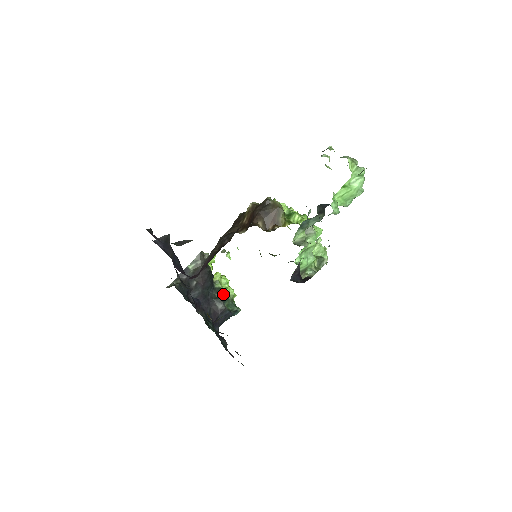
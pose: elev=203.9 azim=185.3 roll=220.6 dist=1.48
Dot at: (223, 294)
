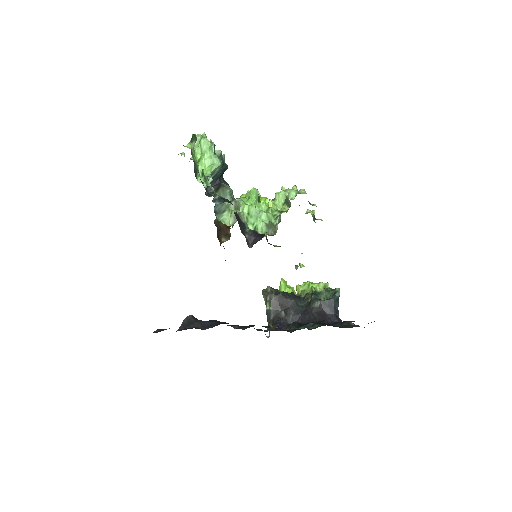
Dot at: (312, 295)
